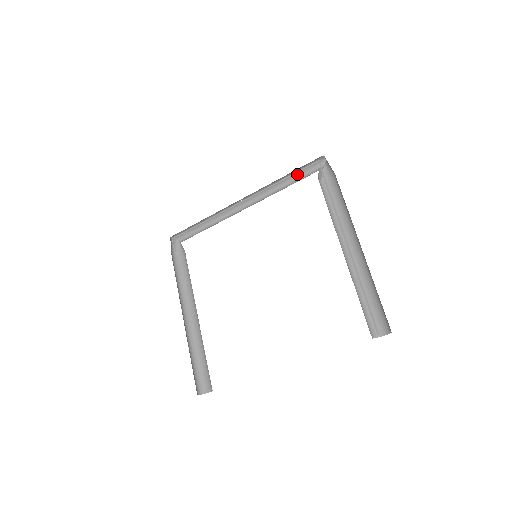
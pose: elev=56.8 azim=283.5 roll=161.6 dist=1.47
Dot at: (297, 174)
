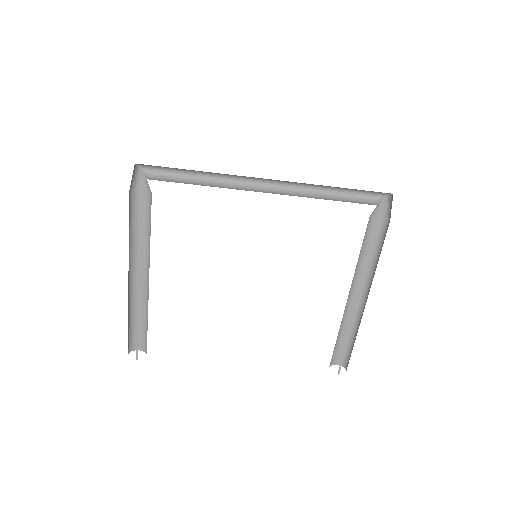
Dot at: (350, 189)
